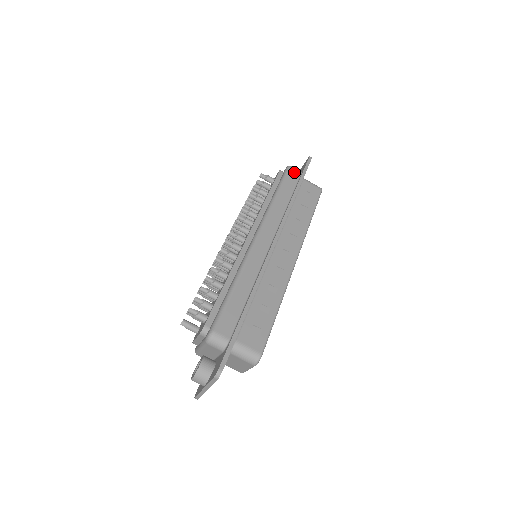
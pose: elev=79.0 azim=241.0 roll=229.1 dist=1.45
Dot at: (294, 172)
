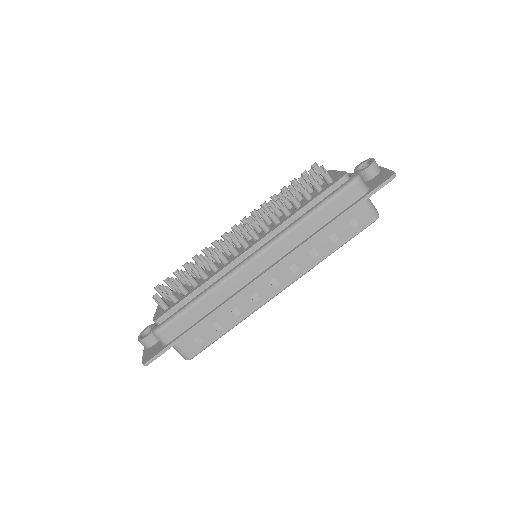
Dot at: (355, 191)
